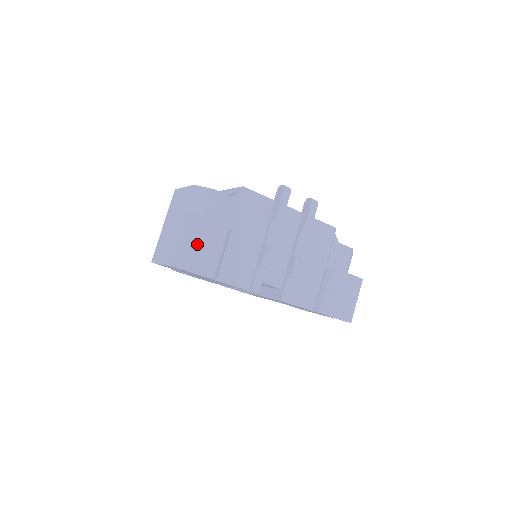
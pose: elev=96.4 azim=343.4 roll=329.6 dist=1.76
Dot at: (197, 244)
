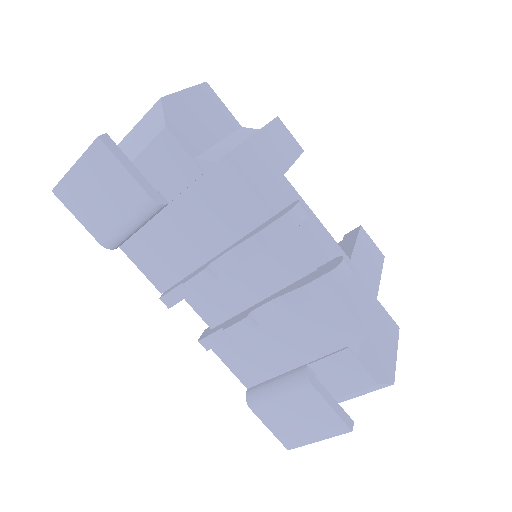
Dot at: (95, 189)
